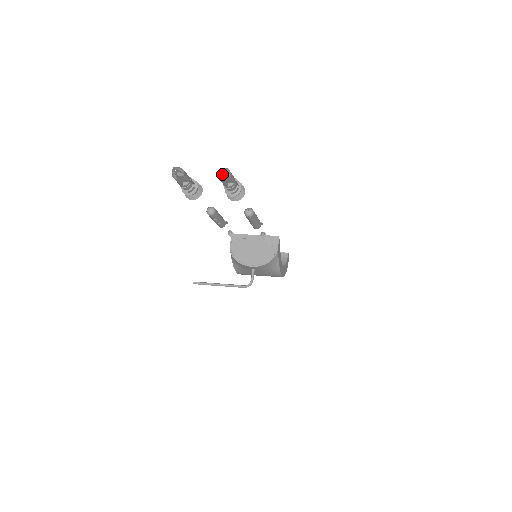
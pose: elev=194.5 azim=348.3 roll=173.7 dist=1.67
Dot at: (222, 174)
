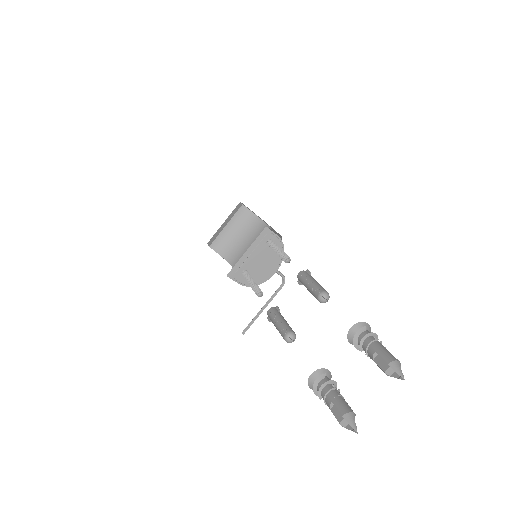
Dot at: (399, 375)
